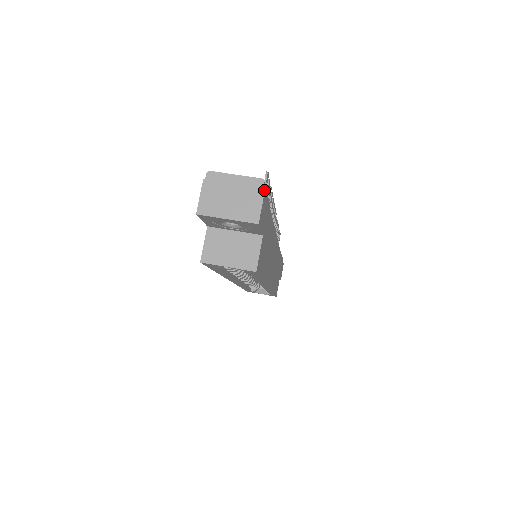
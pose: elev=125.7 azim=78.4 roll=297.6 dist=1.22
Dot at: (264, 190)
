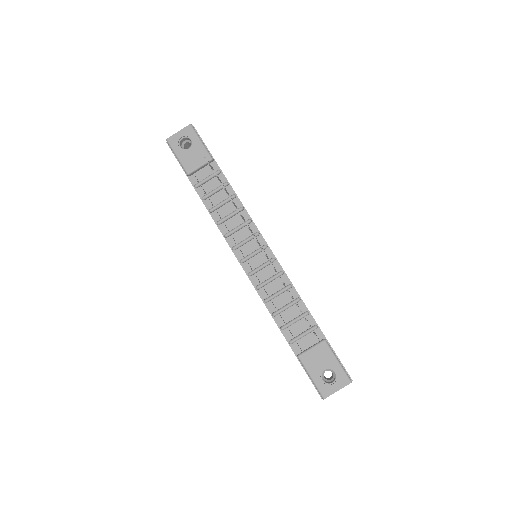
Dot at: occluded
